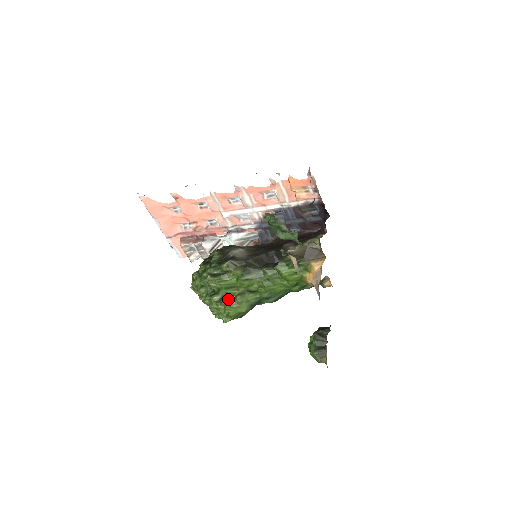
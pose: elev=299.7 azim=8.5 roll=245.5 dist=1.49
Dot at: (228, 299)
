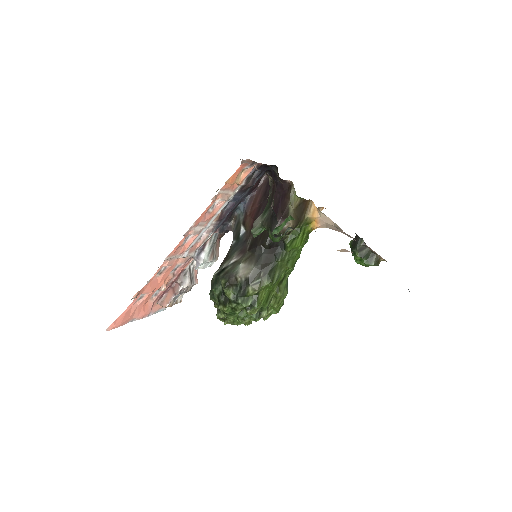
Dot at: (272, 303)
